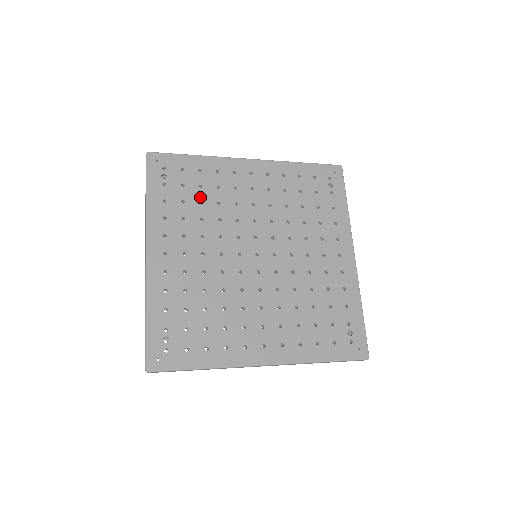
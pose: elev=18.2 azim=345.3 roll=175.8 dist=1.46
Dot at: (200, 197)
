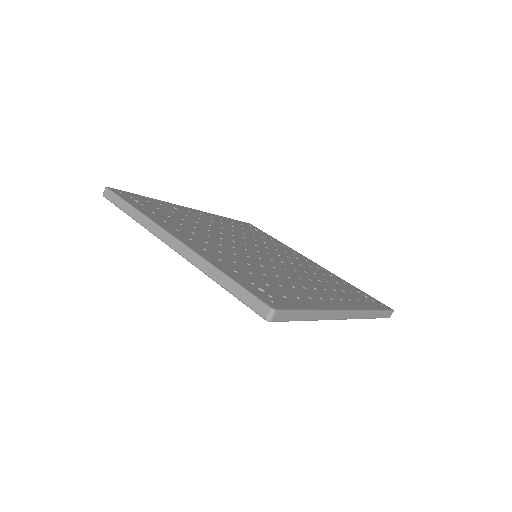
Dot at: (179, 217)
